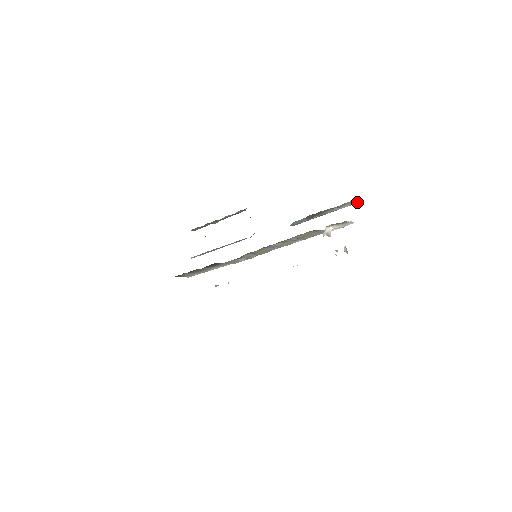
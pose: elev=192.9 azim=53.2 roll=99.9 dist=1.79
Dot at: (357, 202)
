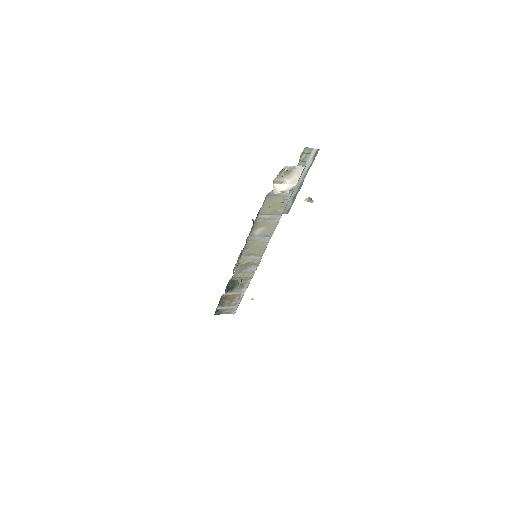
Dot at: (314, 151)
